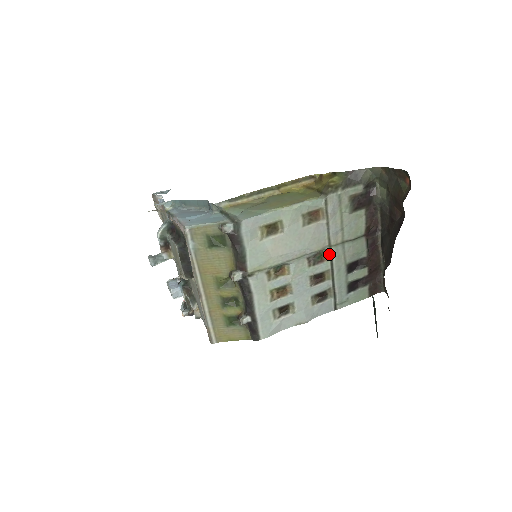
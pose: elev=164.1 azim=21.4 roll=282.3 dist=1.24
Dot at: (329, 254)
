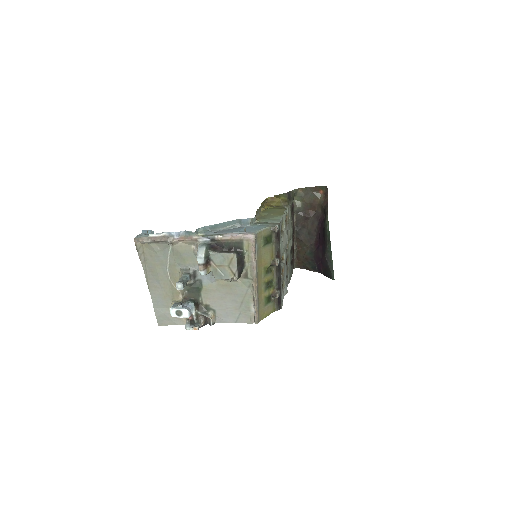
Dot at: (288, 244)
